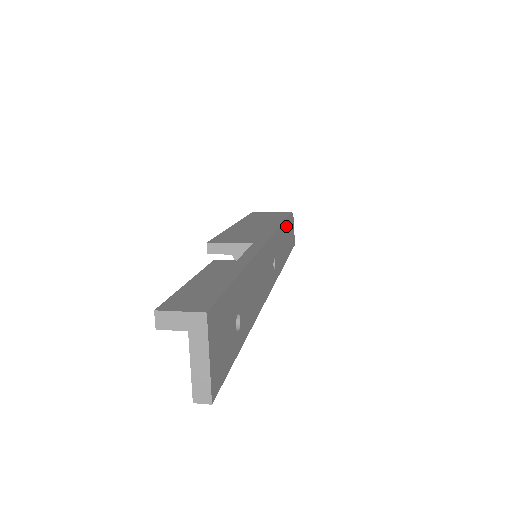
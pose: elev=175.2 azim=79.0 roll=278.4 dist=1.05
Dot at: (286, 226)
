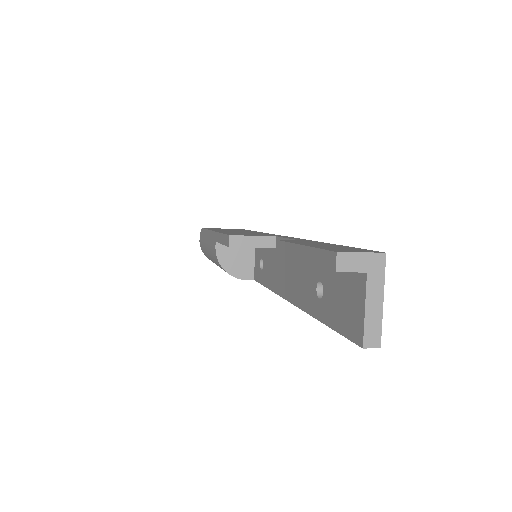
Dot at: occluded
